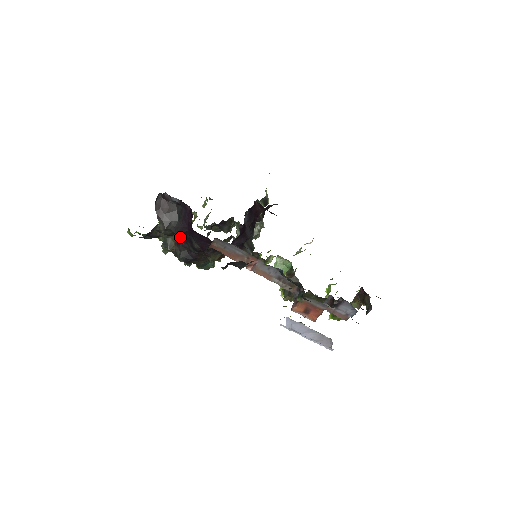
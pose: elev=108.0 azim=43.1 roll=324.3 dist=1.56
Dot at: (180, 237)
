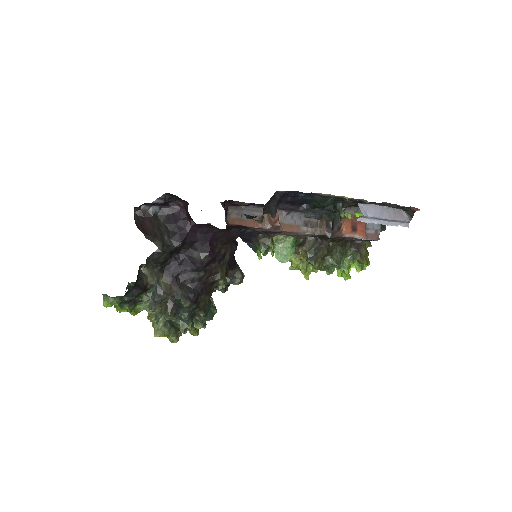
Dot at: (173, 270)
